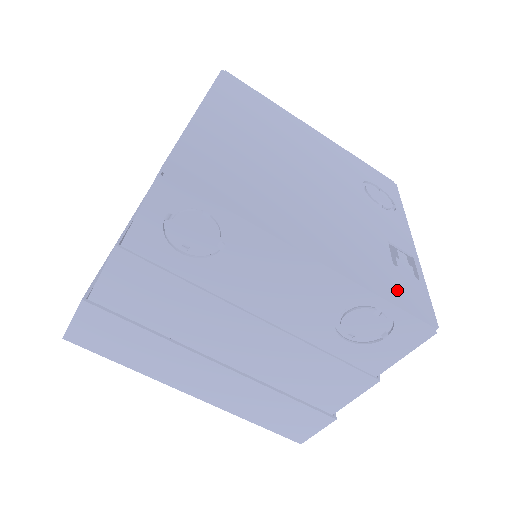
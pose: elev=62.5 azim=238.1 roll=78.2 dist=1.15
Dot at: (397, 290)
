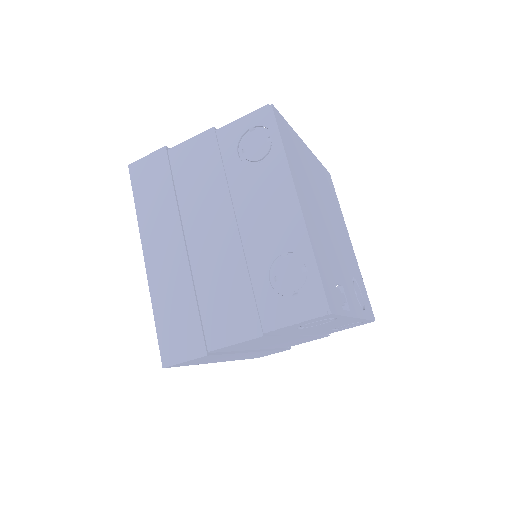
Dot at: (326, 277)
